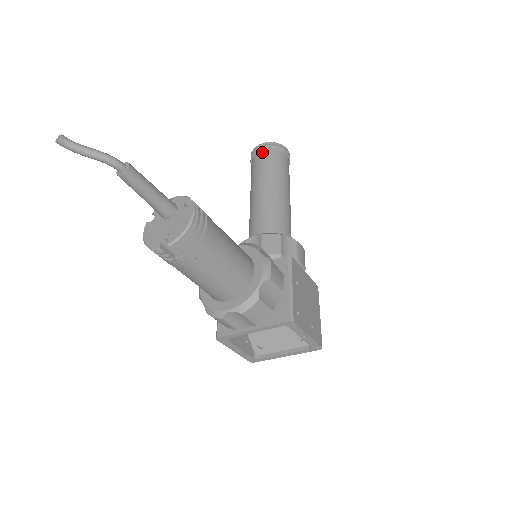
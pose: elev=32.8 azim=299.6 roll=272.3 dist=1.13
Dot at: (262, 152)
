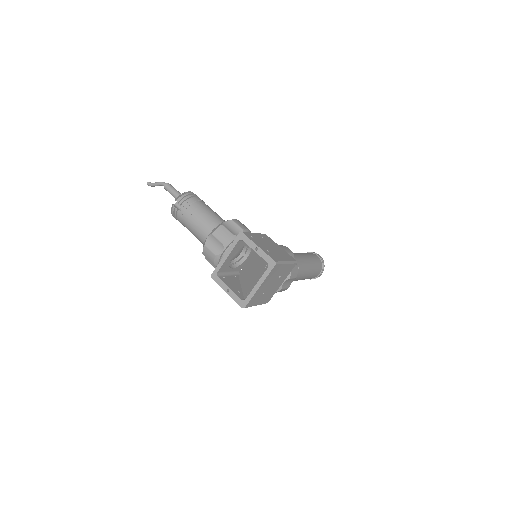
Dot at: occluded
